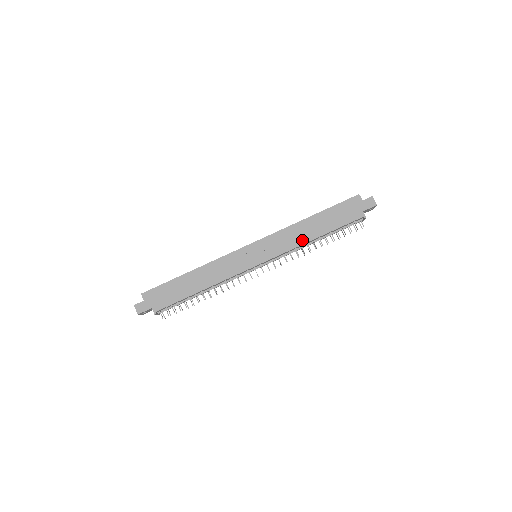
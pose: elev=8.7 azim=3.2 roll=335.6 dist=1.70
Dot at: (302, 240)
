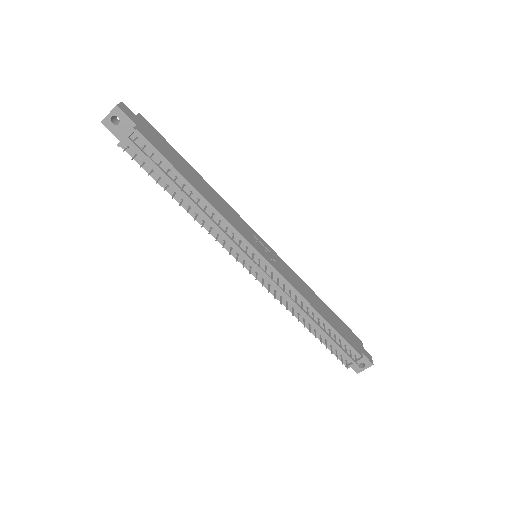
Dot at: (308, 298)
